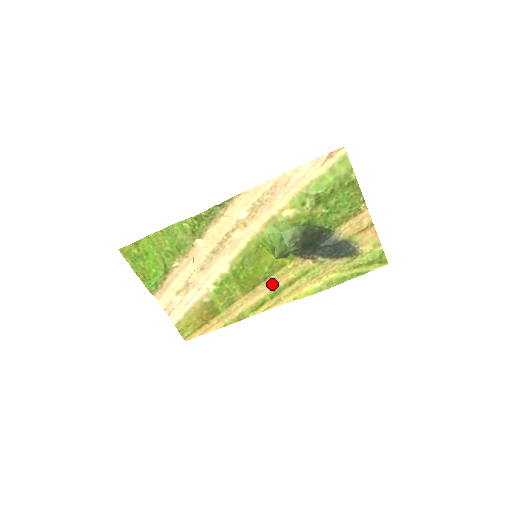
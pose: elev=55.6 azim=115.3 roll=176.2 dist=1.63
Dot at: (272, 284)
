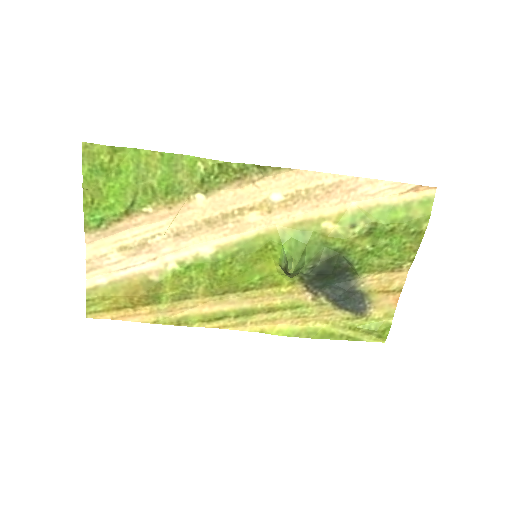
Dot at: (249, 300)
